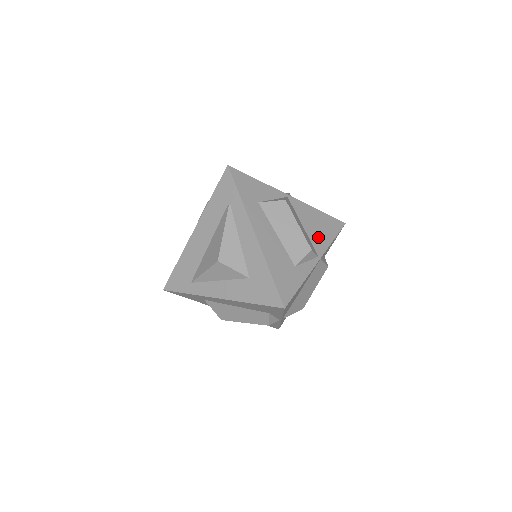
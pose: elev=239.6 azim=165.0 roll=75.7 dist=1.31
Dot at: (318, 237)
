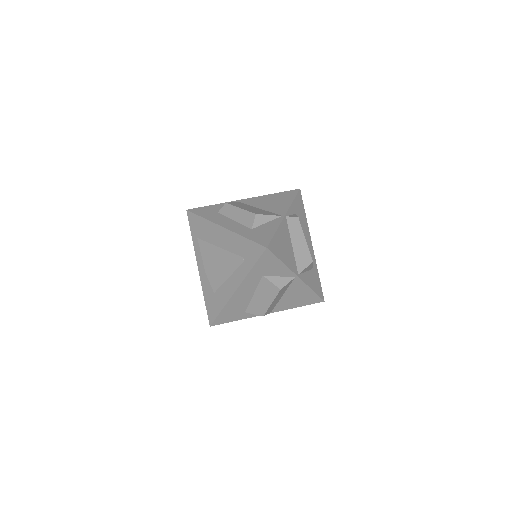
Dot at: (287, 303)
